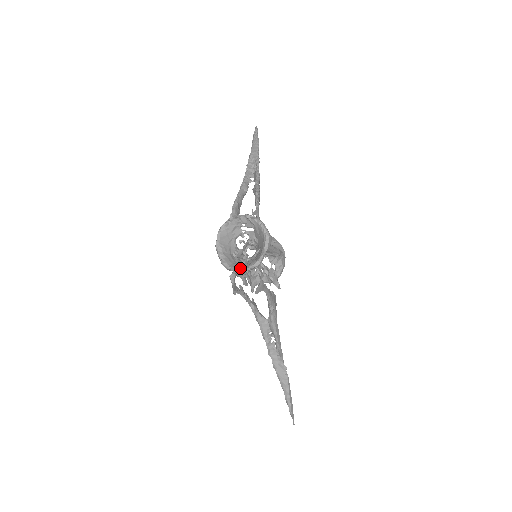
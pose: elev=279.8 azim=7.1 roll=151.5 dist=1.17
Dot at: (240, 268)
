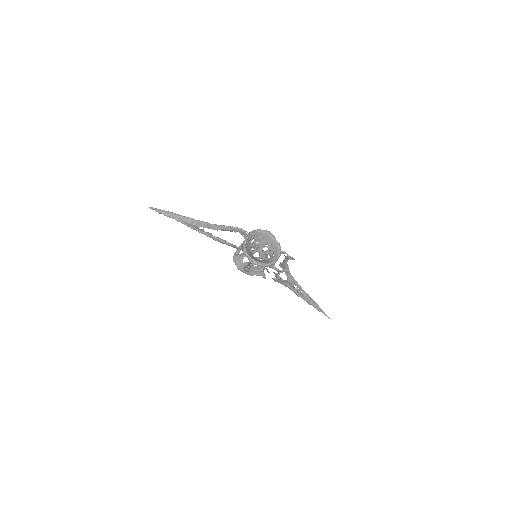
Dot at: (276, 258)
